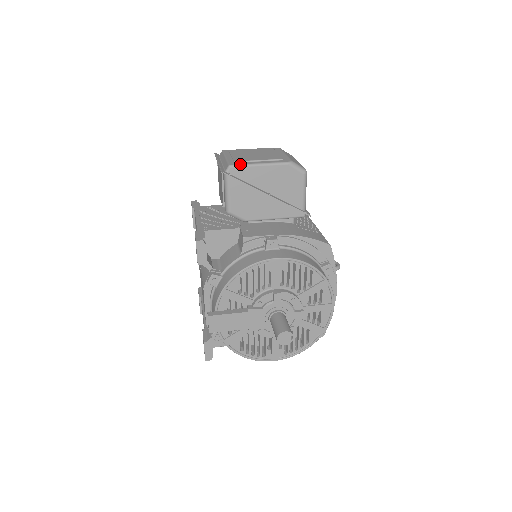
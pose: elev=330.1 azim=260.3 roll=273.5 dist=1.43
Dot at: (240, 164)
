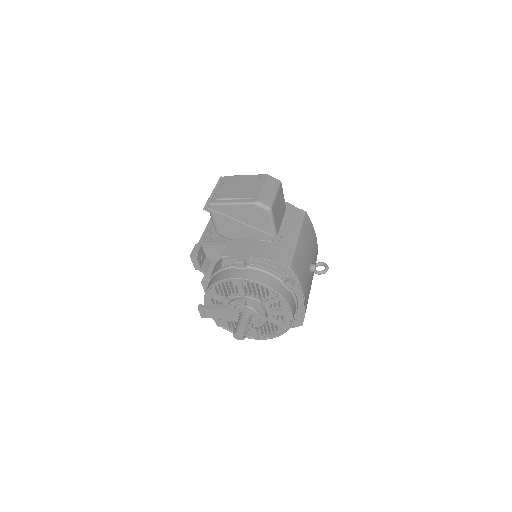
Dot at: (217, 203)
